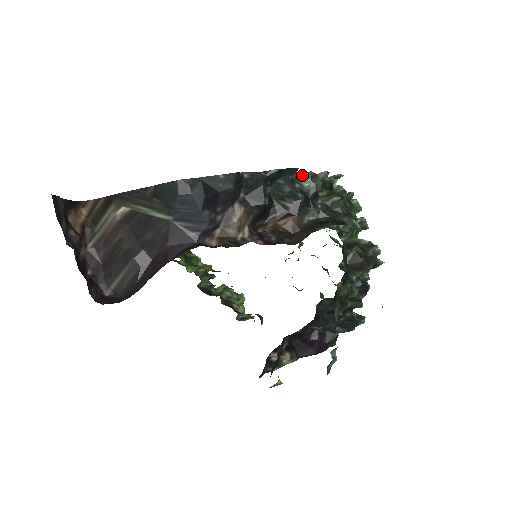
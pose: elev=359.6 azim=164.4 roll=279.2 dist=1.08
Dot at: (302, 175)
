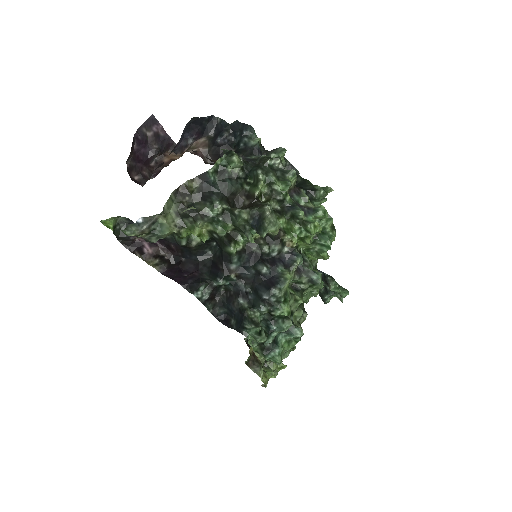
Dot at: (257, 137)
